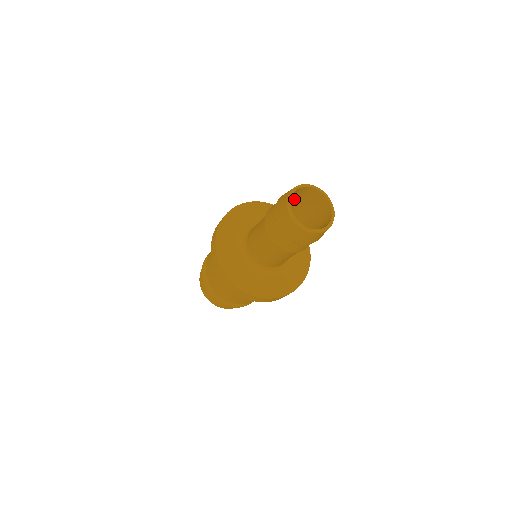
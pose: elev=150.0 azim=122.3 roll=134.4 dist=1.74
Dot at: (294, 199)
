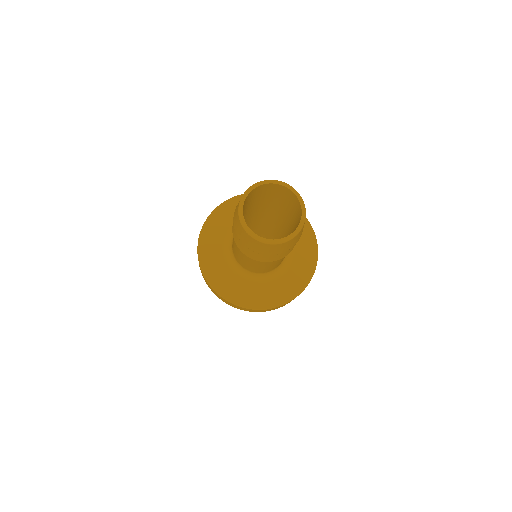
Dot at: (260, 197)
